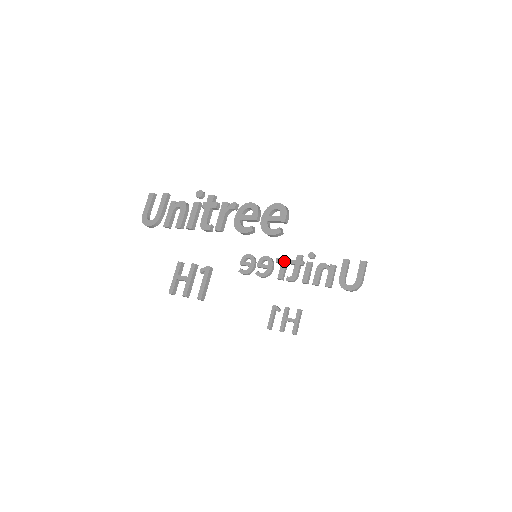
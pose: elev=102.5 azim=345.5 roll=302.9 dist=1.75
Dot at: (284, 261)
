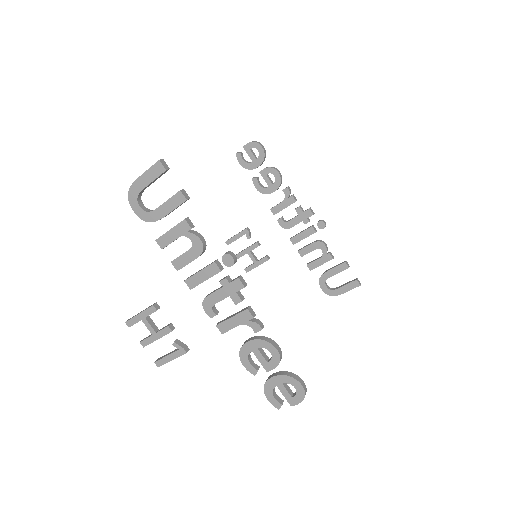
Dot at: (291, 200)
